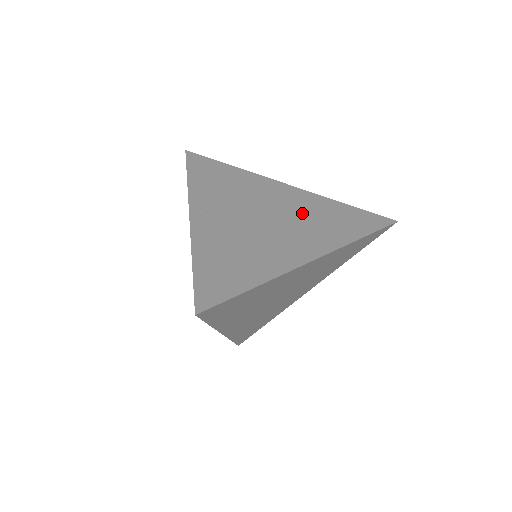
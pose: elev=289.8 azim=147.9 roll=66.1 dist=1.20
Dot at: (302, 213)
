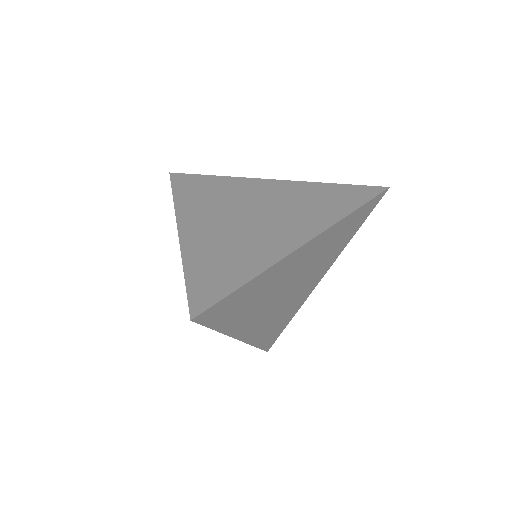
Dot at: (289, 202)
